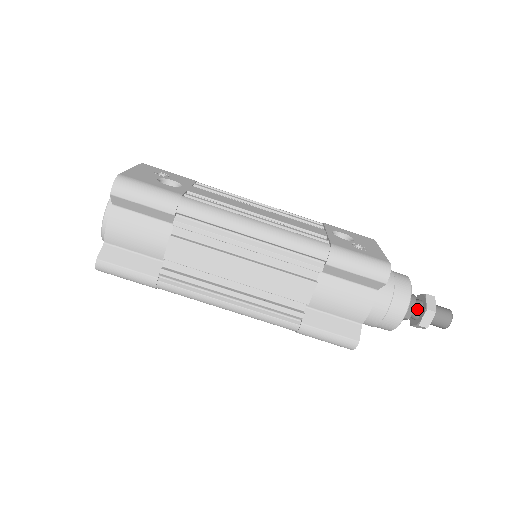
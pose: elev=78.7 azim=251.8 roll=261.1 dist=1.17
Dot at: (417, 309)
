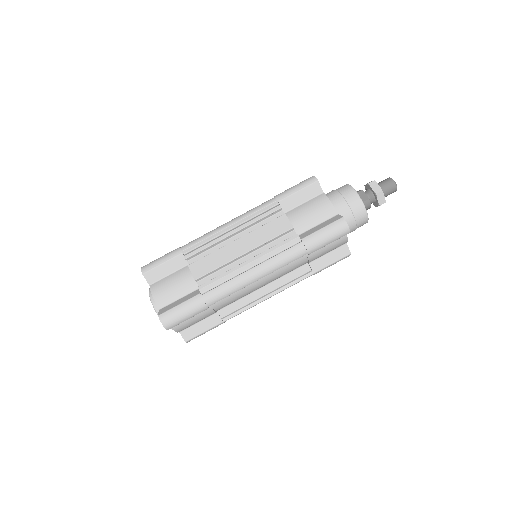
Dot at: (367, 192)
